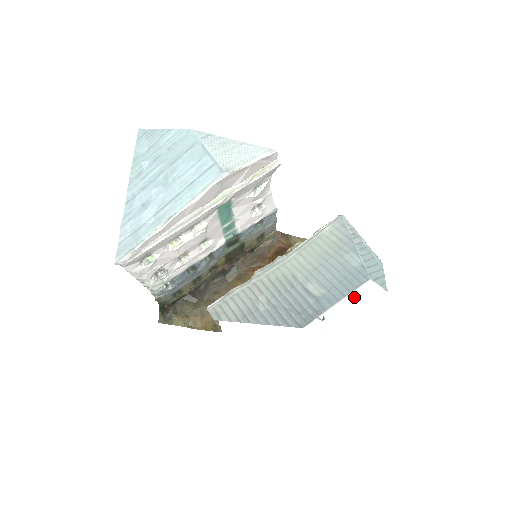
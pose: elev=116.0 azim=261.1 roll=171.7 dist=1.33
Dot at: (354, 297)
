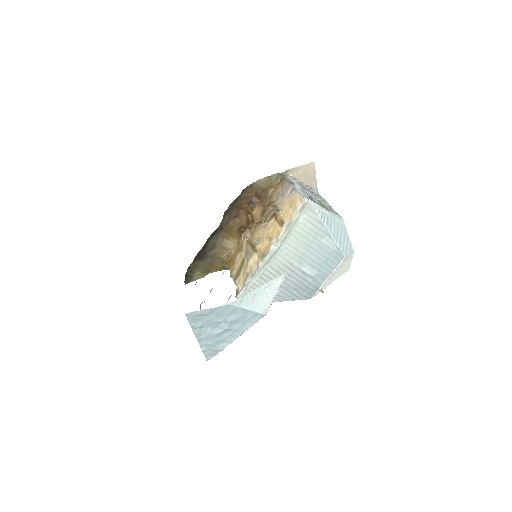
Dot at: (336, 269)
